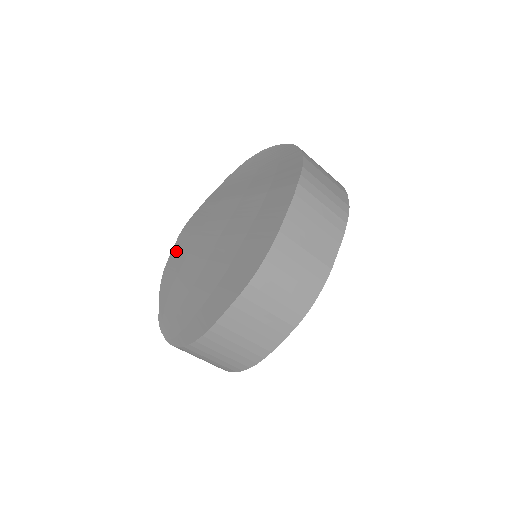
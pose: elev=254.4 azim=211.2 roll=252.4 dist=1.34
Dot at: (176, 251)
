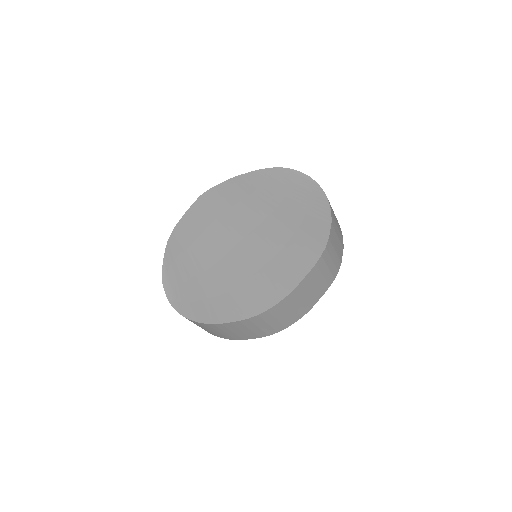
Dot at: (191, 217)
